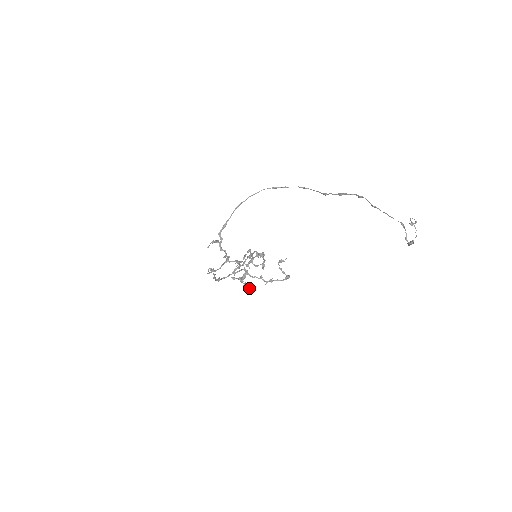
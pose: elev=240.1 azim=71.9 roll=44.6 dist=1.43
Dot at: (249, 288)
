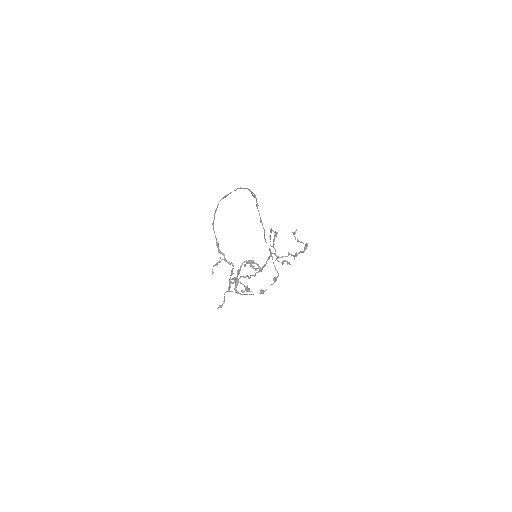
Dot at: occluded
